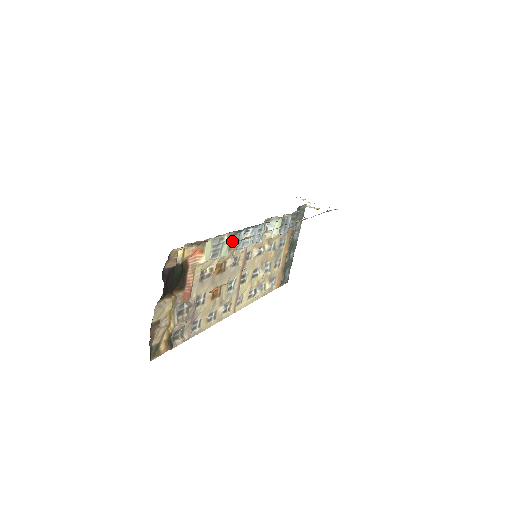
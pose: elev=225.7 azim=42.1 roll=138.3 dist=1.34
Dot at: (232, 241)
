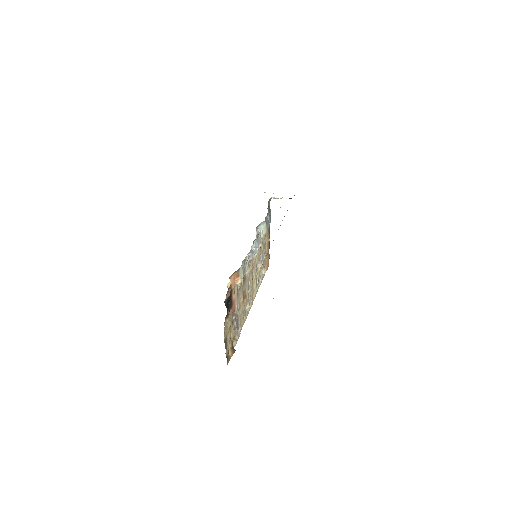
Dot at: occluded
